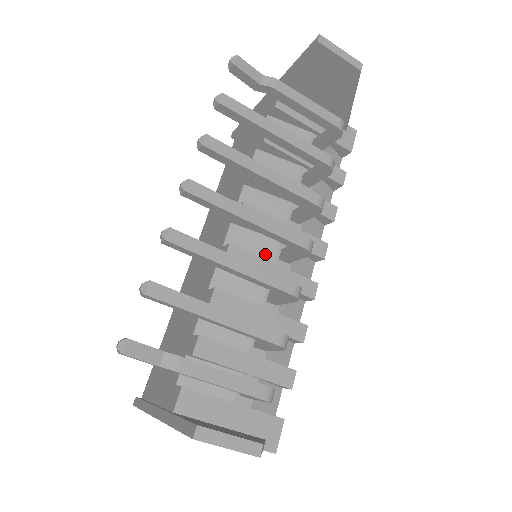
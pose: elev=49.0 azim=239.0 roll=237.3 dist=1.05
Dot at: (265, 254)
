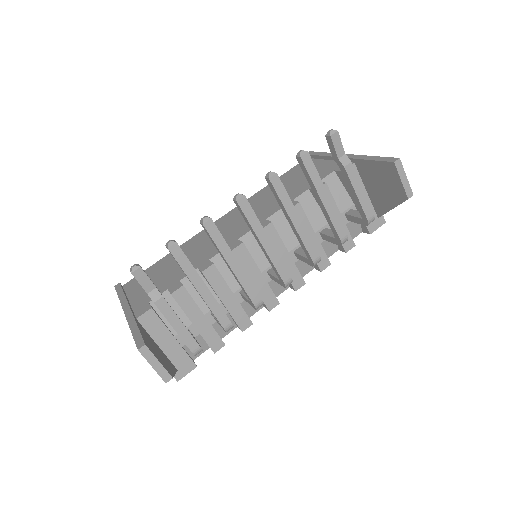
Dot at: (261, 262)
